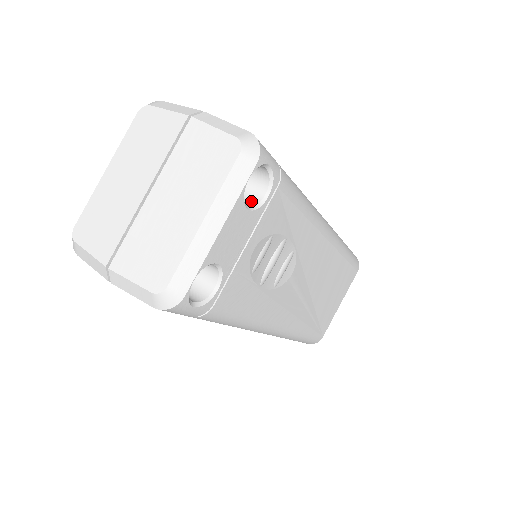
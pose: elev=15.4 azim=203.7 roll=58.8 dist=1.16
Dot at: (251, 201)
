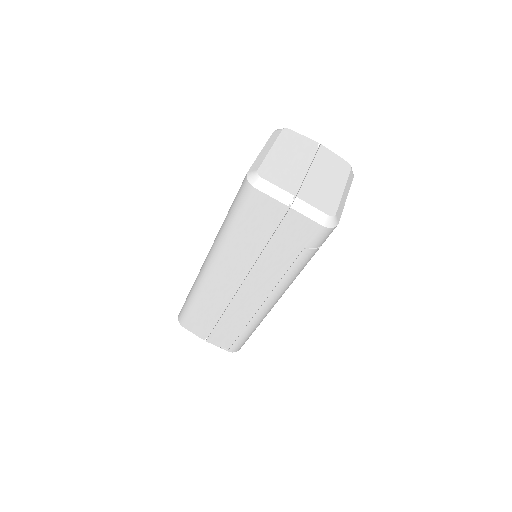
Dot at: occluded
